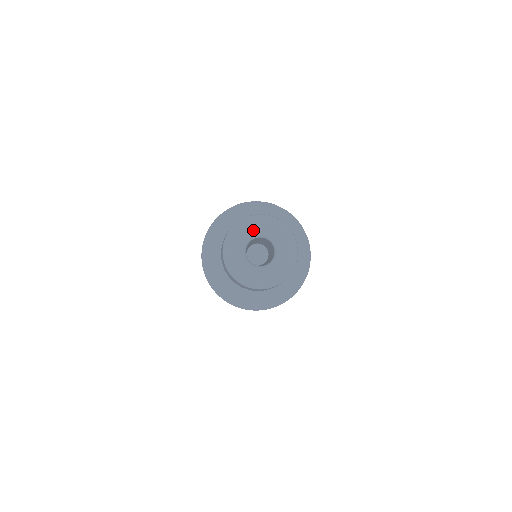
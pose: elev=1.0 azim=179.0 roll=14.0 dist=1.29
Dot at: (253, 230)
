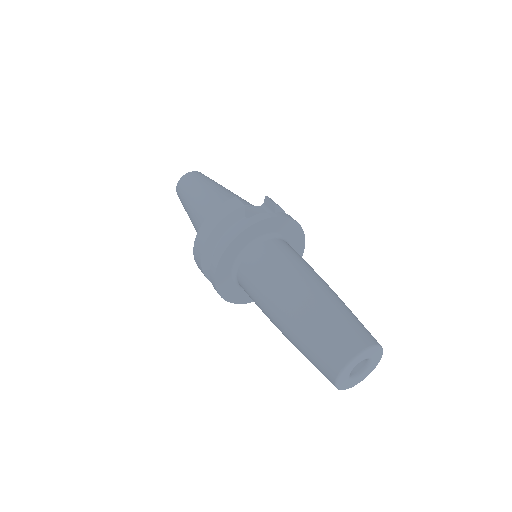
Dot at: (347, 375)
